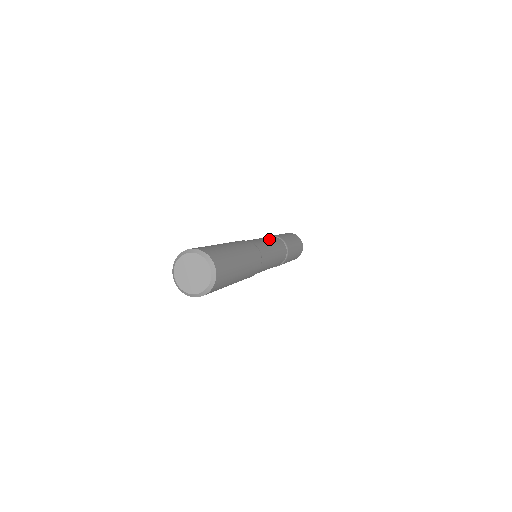
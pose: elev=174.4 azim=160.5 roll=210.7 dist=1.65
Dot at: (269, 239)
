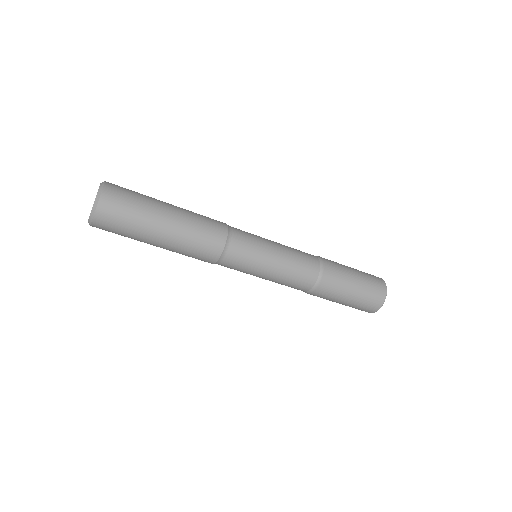
Dot at: occluded
